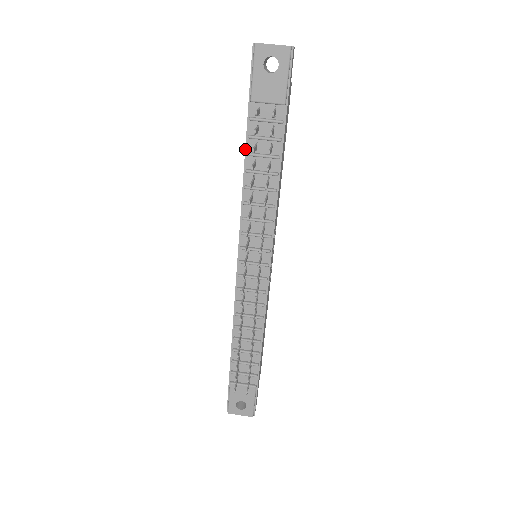
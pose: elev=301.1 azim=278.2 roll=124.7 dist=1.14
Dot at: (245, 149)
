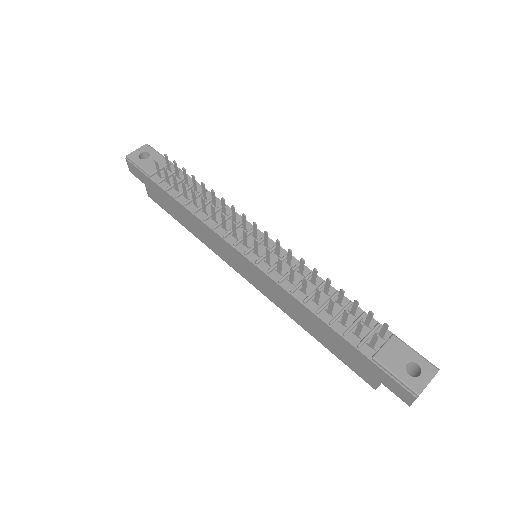
Dot at: (172, 197)
